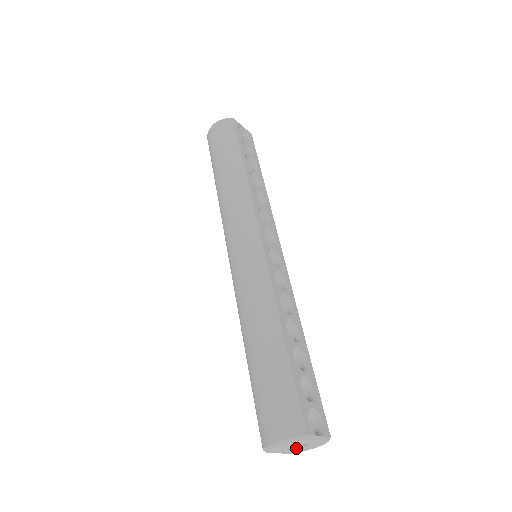
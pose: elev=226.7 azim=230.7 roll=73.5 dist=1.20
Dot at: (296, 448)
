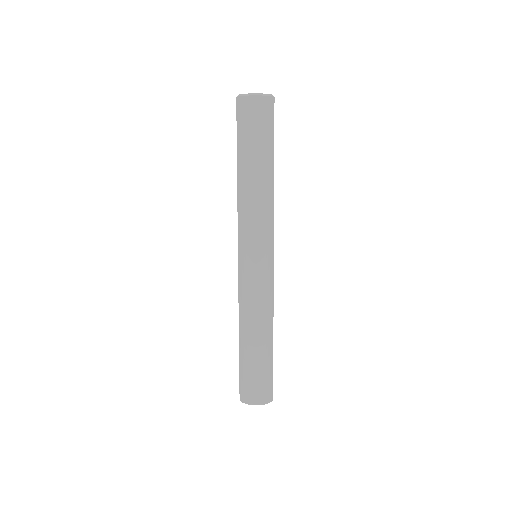
Dot at: occluded
